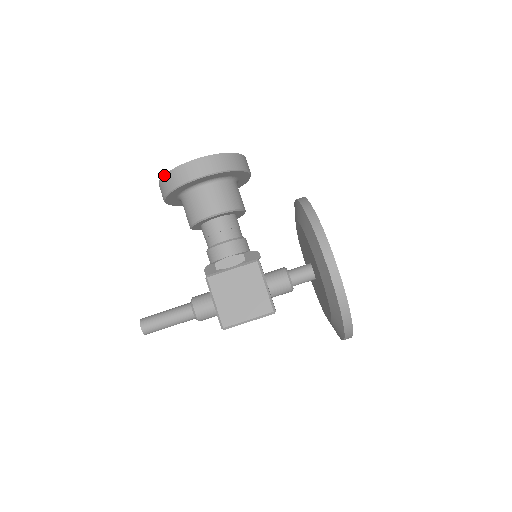
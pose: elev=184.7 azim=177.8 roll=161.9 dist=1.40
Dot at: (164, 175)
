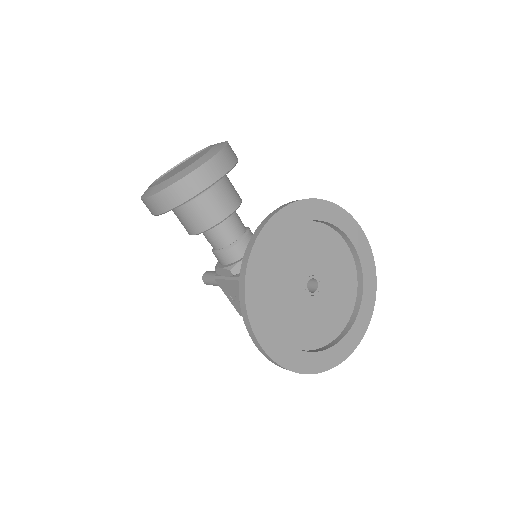
Dot at: occluded
